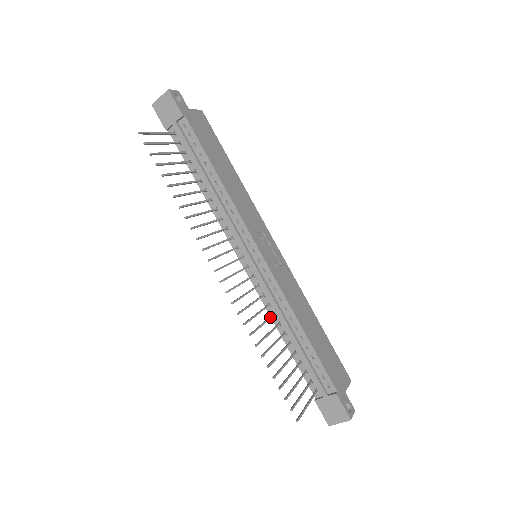
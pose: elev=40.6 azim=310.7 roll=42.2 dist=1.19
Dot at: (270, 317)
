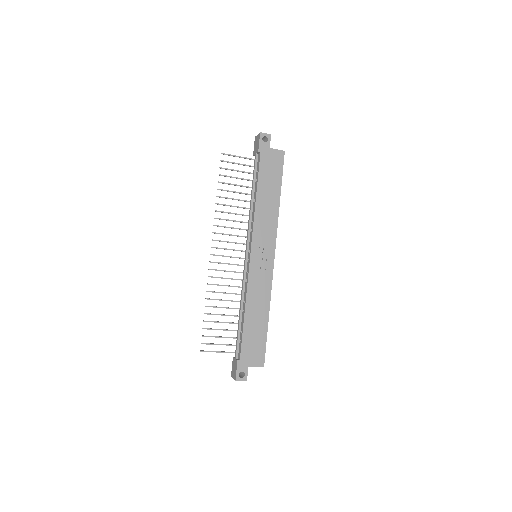
Dot at: (235, 293)
